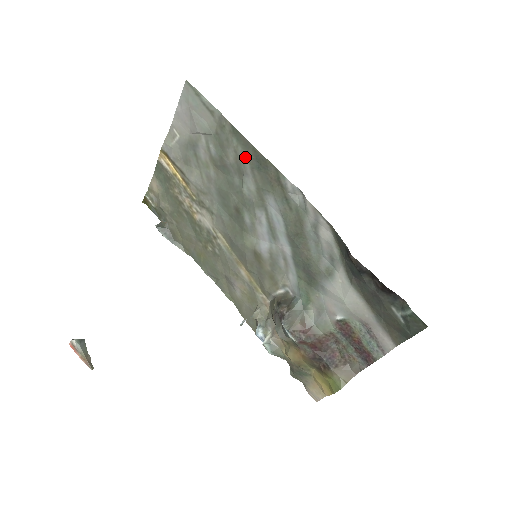
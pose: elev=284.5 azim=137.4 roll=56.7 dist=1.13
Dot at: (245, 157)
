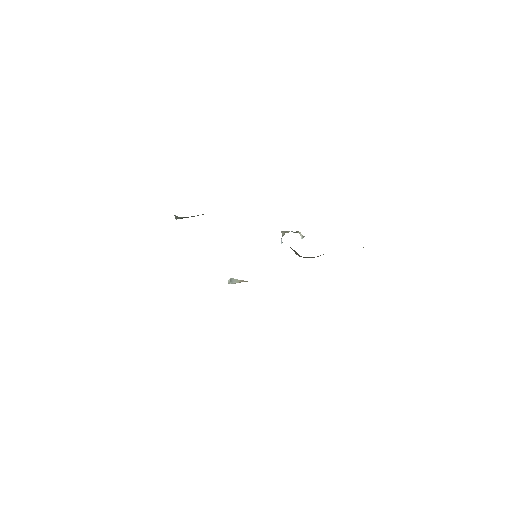
Dot at: occluded
